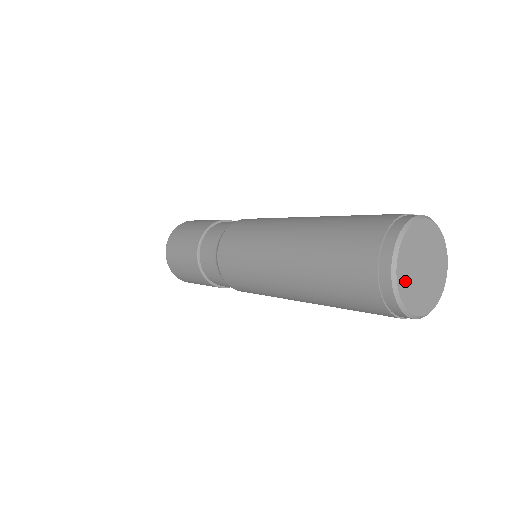
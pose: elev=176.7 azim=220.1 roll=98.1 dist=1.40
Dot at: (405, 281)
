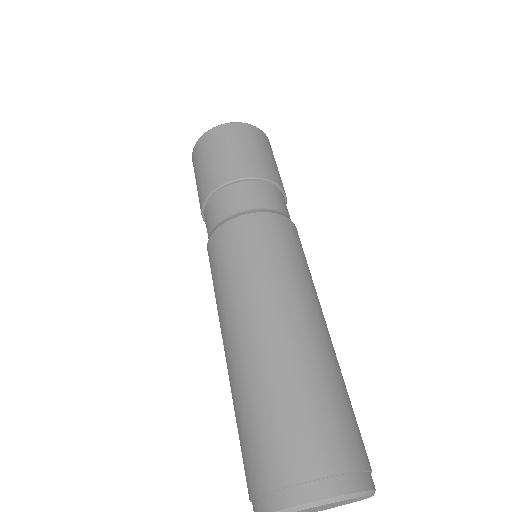
Dot at: out of frame
